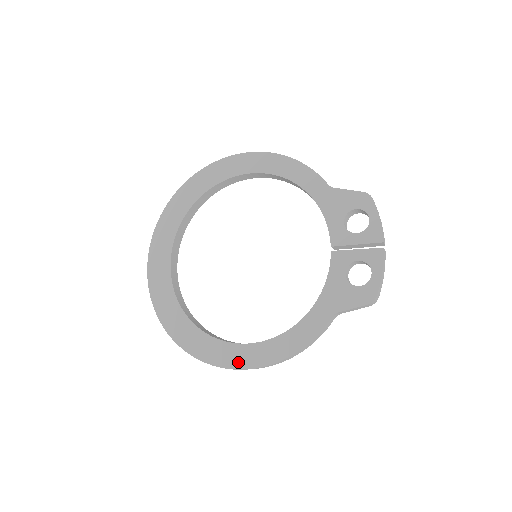
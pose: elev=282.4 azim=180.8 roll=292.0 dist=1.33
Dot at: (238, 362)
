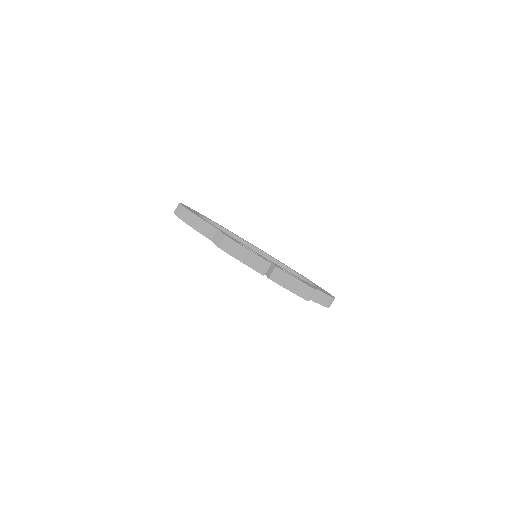
Dot at: occluded
